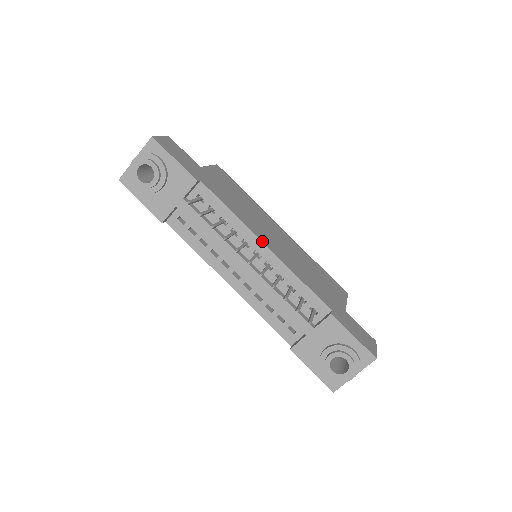
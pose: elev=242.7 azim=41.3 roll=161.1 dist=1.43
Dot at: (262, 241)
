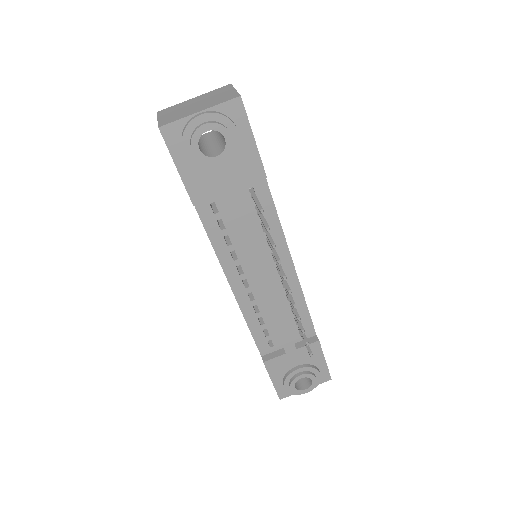
Dot at: occluded
